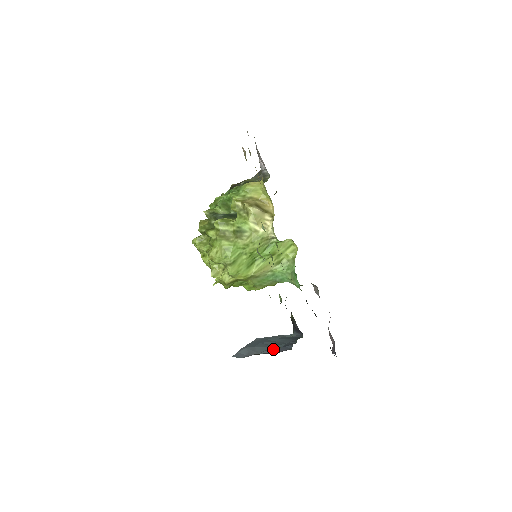
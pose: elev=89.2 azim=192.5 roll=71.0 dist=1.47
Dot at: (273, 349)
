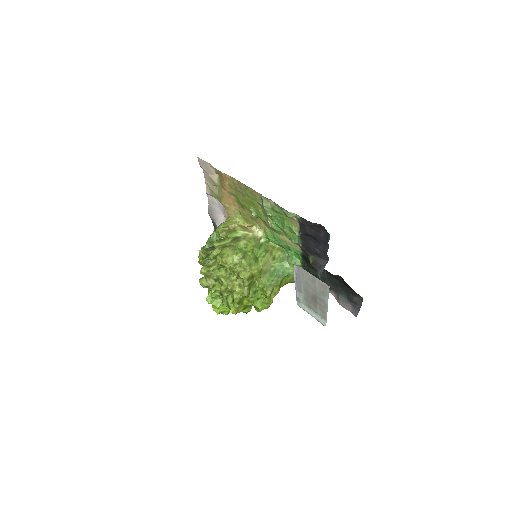
Dot at: occluded
